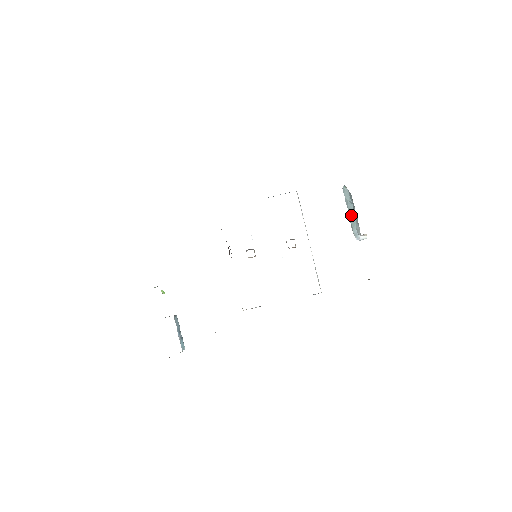
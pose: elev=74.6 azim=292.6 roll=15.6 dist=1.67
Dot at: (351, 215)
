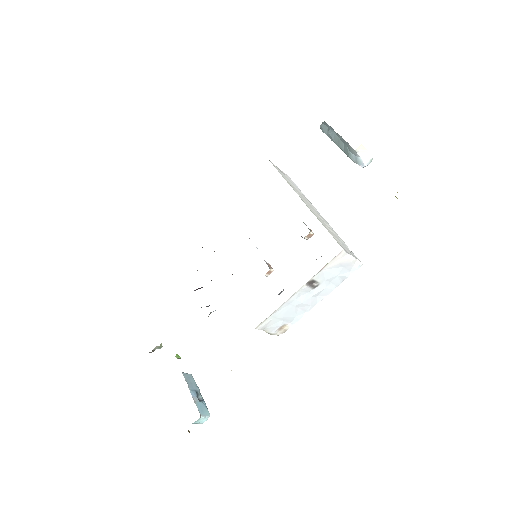
Dot at: (340, 145)
